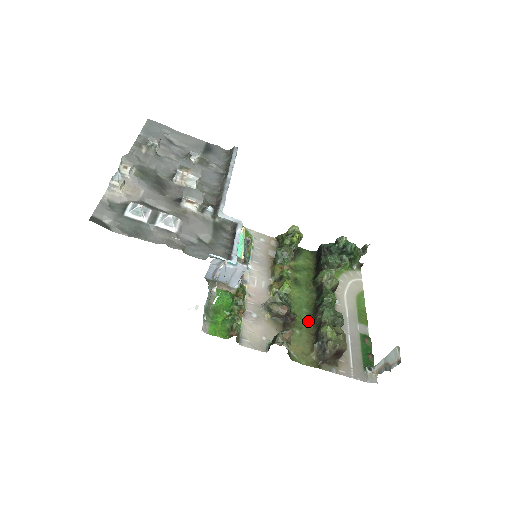
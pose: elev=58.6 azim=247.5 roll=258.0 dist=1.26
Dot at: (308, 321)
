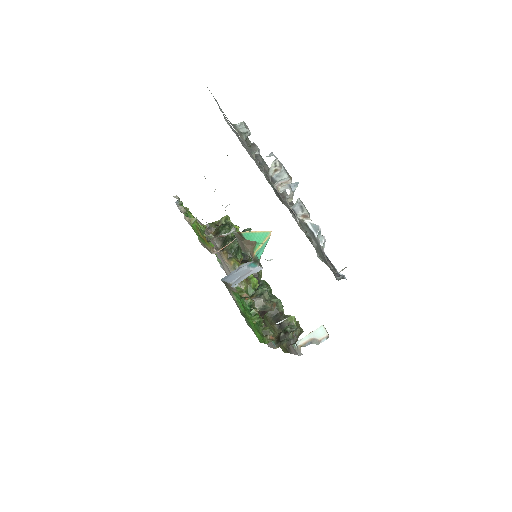
Dot at: occluded
